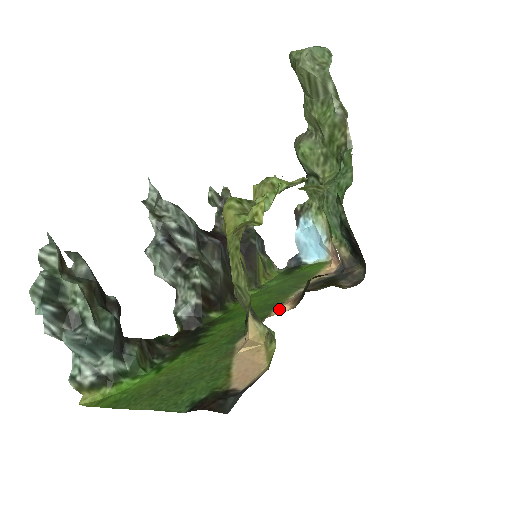
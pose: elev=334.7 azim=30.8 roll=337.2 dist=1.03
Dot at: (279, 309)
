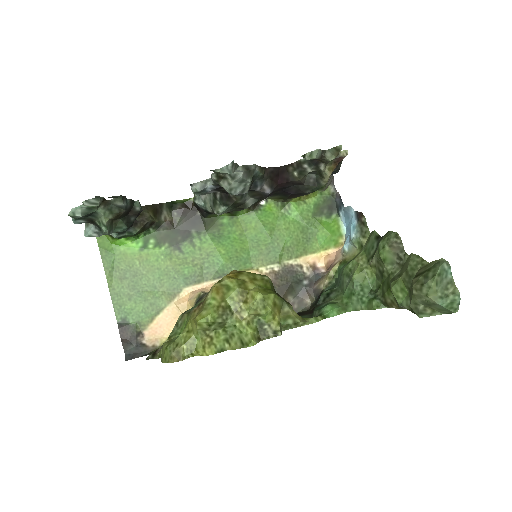
Dot at: occluded
